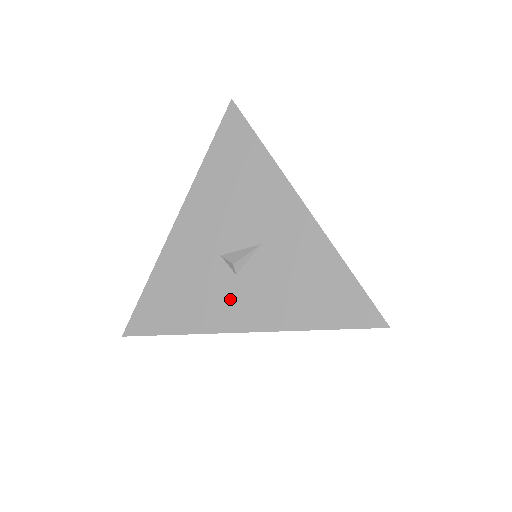
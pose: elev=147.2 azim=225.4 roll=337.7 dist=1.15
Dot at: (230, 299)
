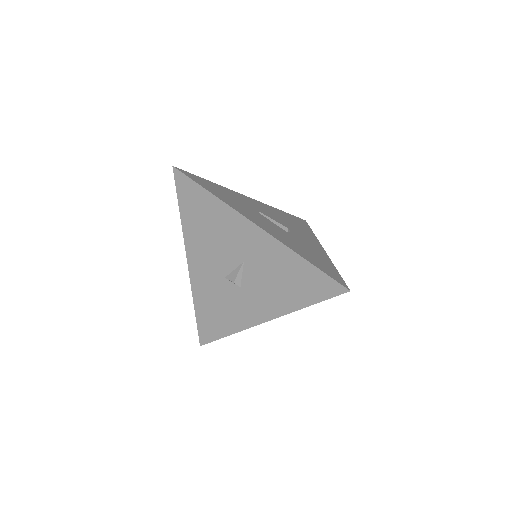
Dot at: (245, 304)
